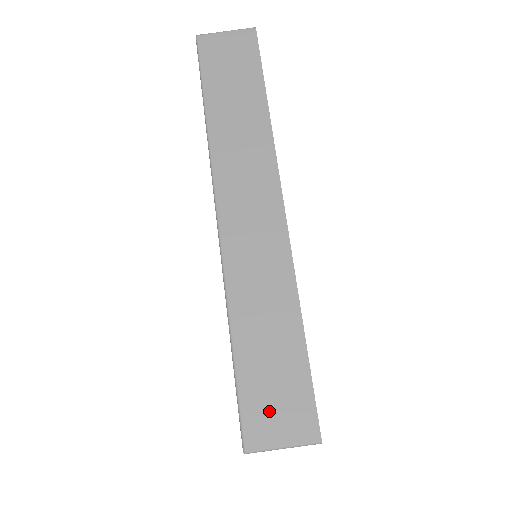
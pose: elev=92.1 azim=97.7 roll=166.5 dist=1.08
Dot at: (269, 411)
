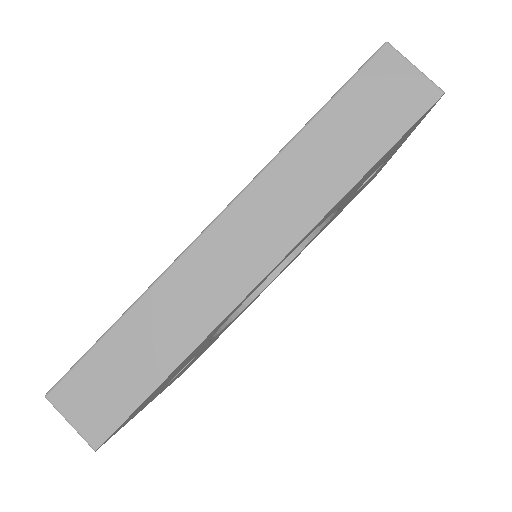
Dot at: (87, 393)
